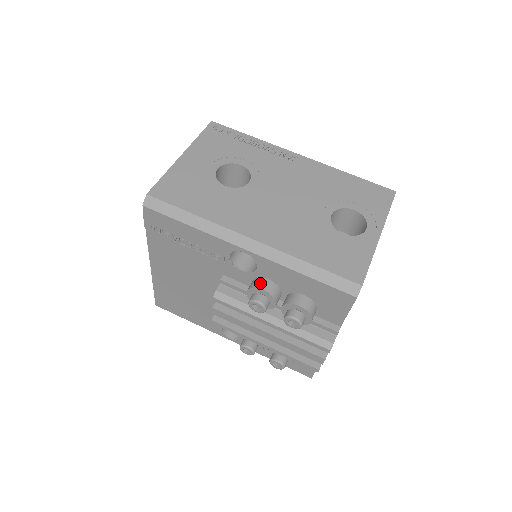
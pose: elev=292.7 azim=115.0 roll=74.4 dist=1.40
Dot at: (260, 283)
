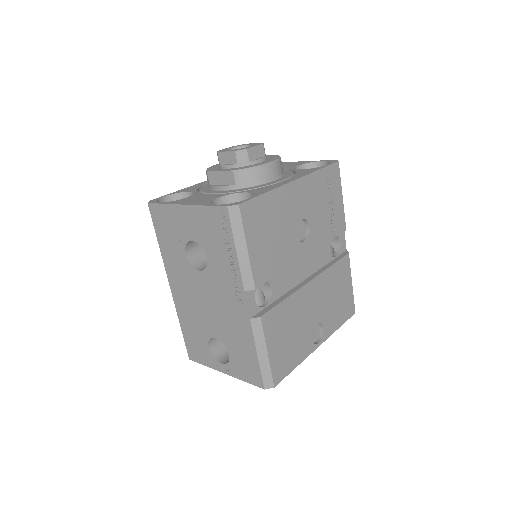
Dot at: occluded
